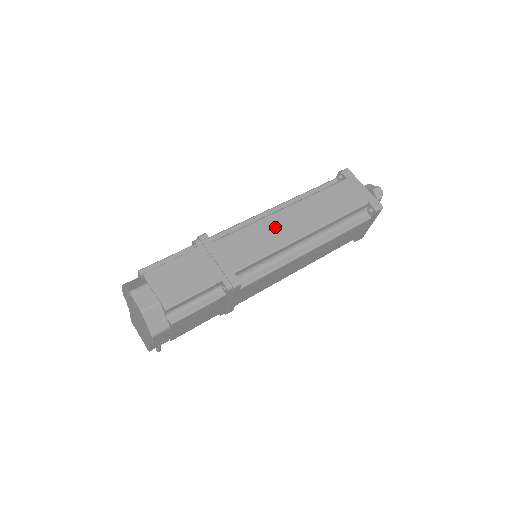
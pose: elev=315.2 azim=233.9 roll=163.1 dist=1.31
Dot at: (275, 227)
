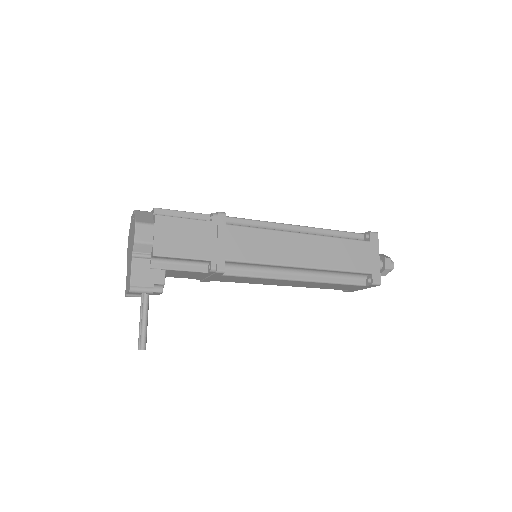
Dot at: occluded
